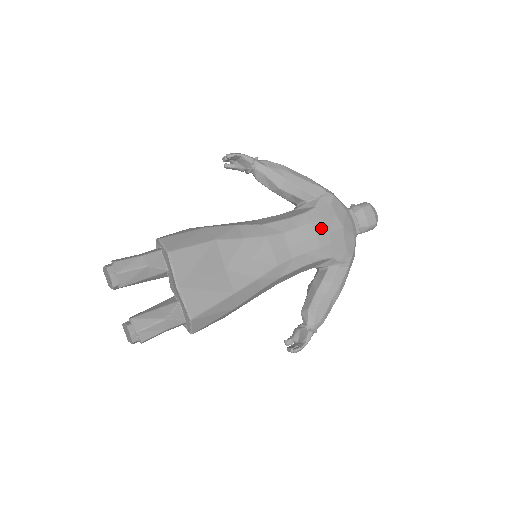
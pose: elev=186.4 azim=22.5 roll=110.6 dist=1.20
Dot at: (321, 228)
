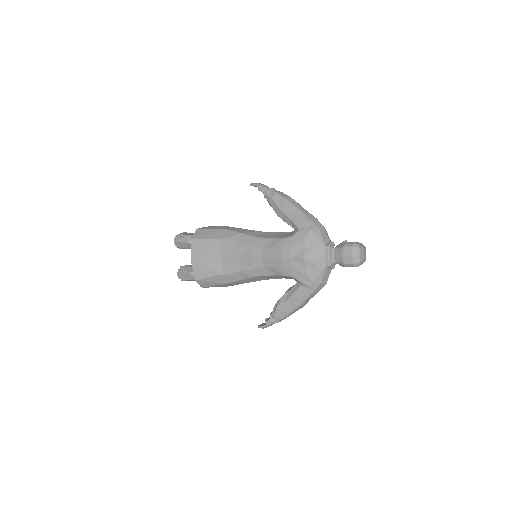
Dot at: (287, 253)
